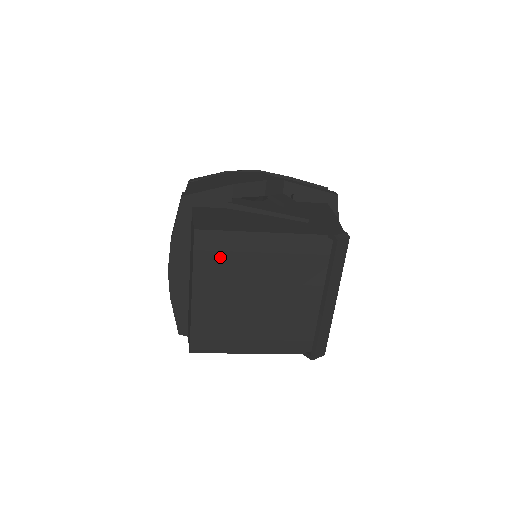
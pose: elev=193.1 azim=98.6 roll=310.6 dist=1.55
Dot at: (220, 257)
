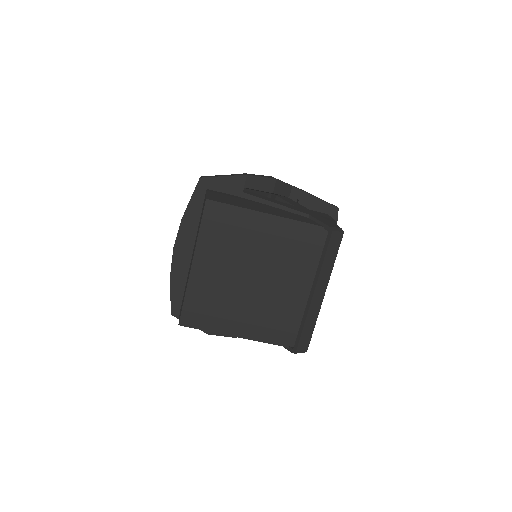
Dot at: (224, 230)
